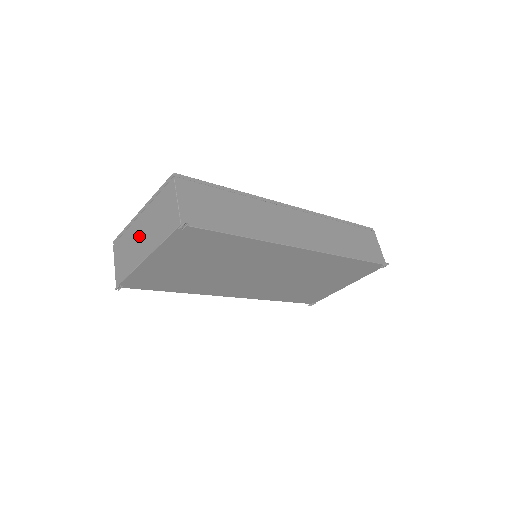
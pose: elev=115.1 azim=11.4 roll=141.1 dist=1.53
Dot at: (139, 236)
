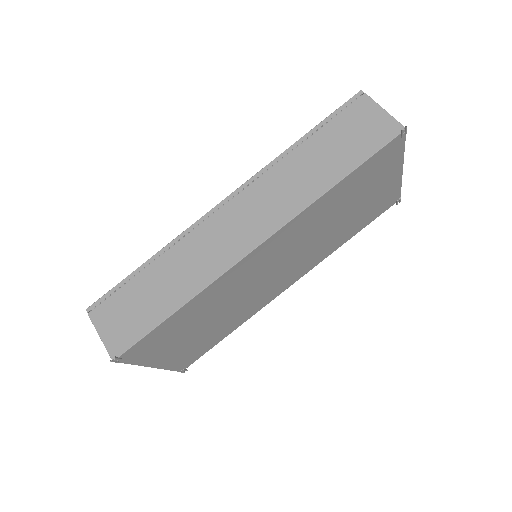
Dot at: occluded
